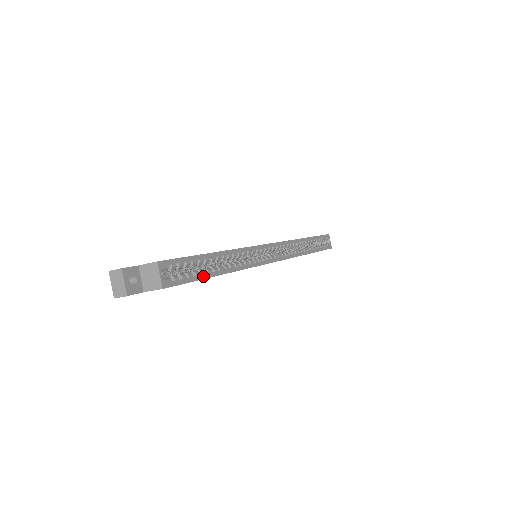
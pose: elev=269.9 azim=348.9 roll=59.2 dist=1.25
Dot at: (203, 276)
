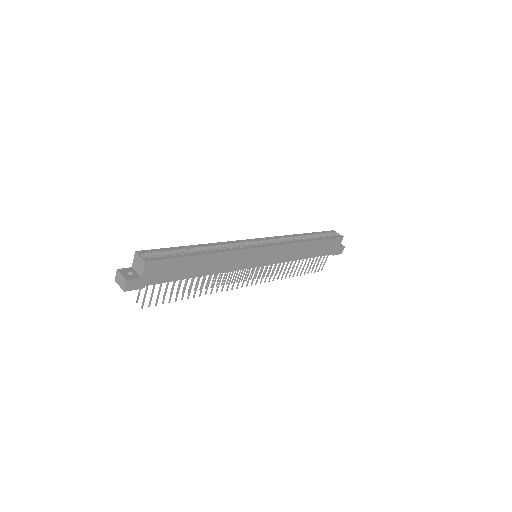
Dot at: (185, 255)
